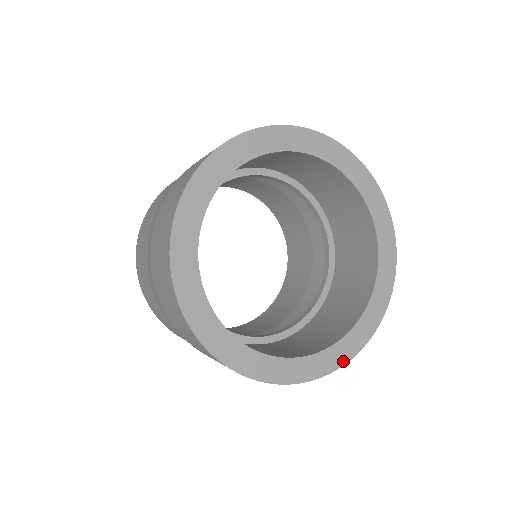
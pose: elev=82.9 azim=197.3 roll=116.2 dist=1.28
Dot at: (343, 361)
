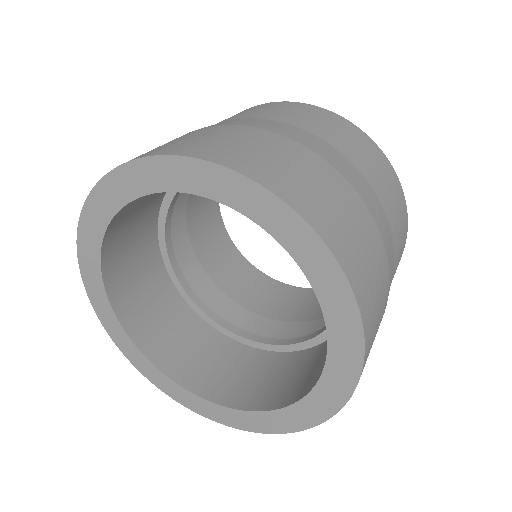
Dot at: (271, 430)
